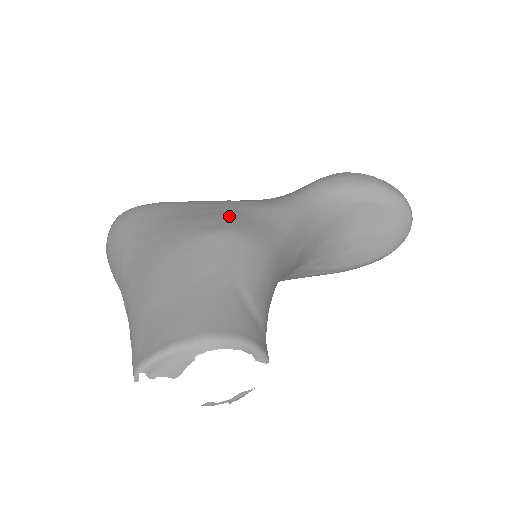
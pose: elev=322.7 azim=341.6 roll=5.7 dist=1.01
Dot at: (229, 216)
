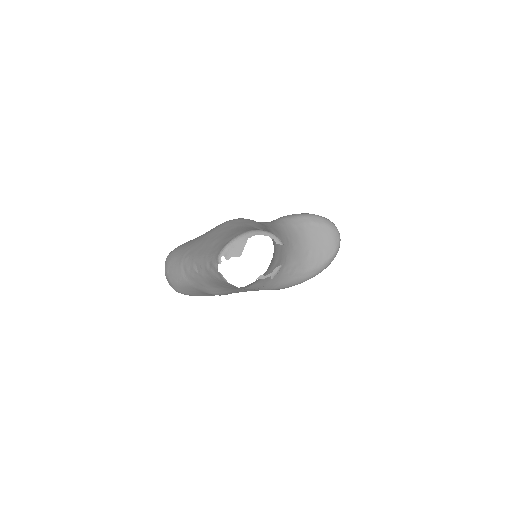
Dot at: occluded
